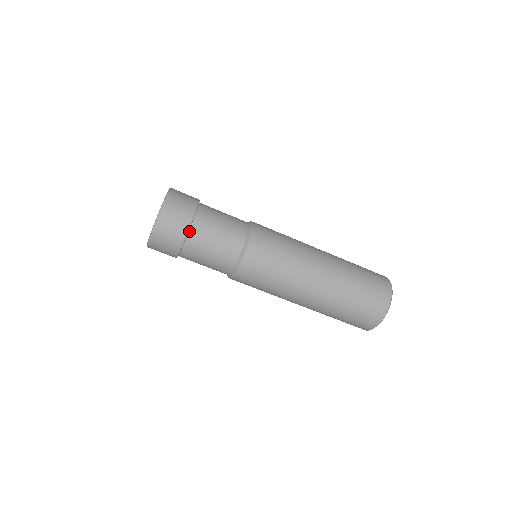
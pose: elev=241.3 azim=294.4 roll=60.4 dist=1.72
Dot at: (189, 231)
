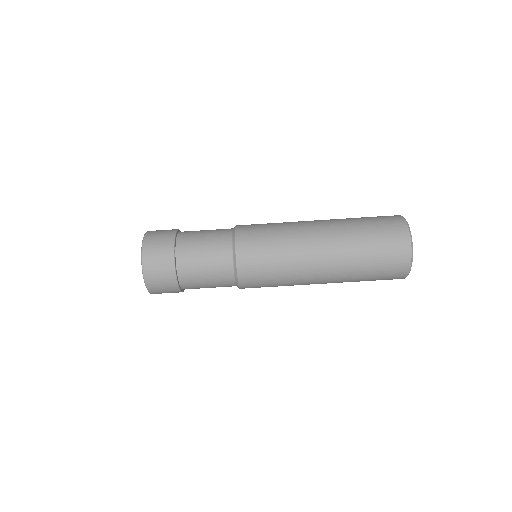
Dot at: (176, 242)
